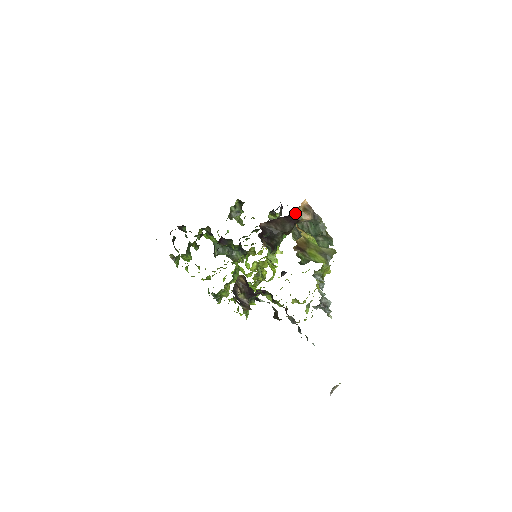
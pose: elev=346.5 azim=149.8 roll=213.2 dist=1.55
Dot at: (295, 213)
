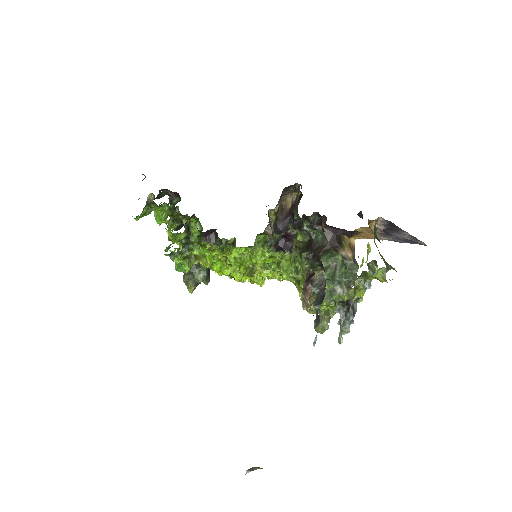
Dot at: (348, 232)
